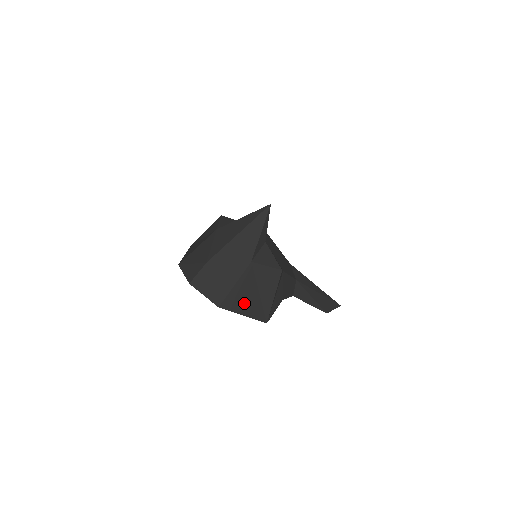
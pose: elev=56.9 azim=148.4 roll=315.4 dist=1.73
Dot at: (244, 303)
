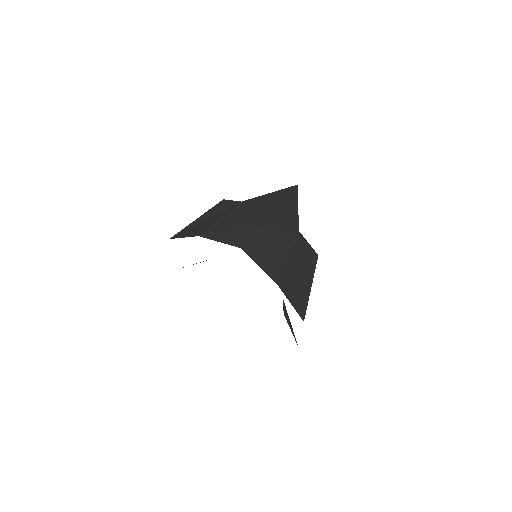
Dot at: (292, 287)
